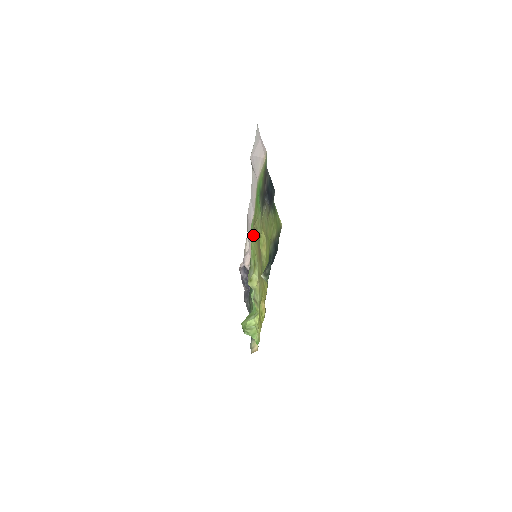
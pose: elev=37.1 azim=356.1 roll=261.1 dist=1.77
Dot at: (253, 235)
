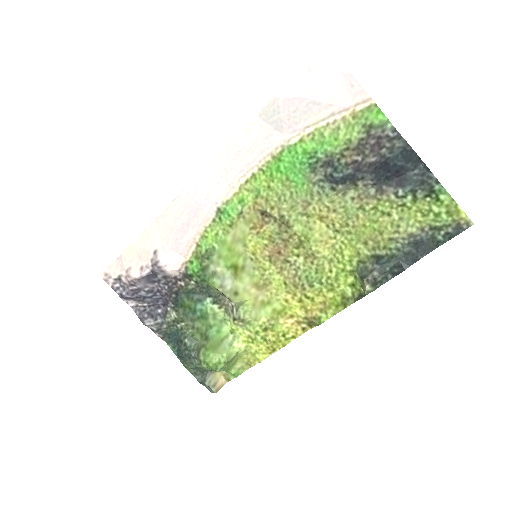
Dot at: (240, 224)
